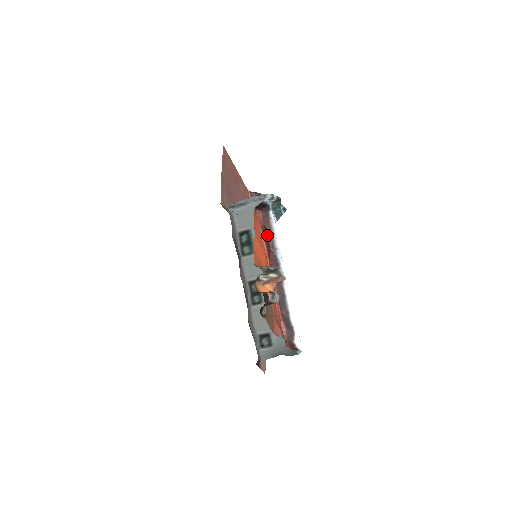
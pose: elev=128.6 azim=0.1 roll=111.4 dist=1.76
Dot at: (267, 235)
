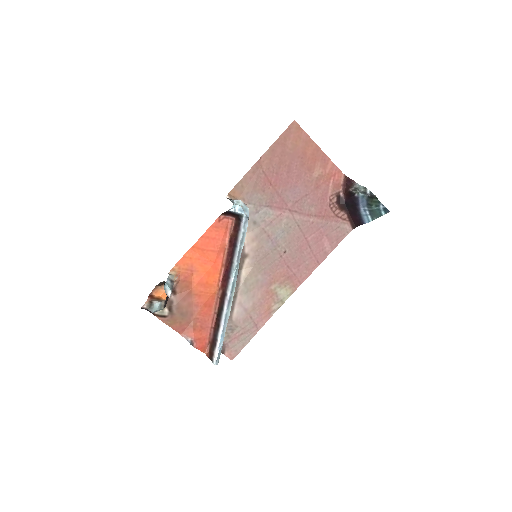
Dot at: (233, 245)
